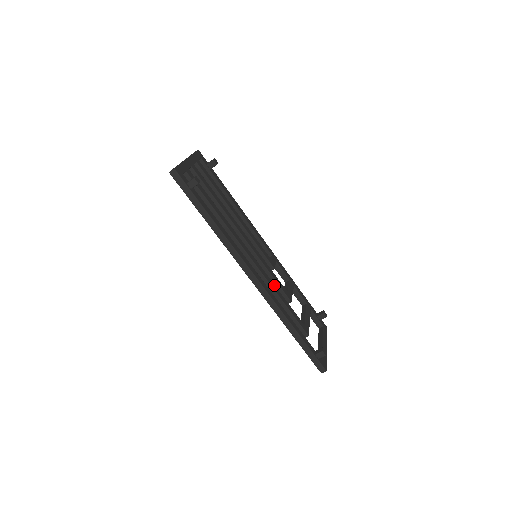
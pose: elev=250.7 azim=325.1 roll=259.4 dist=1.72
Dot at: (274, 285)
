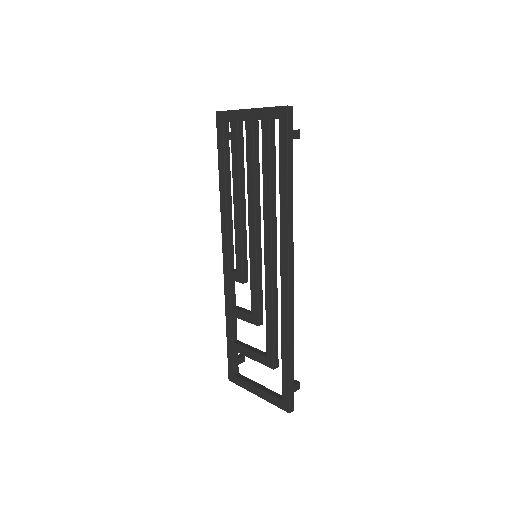
Dot at: occluded
